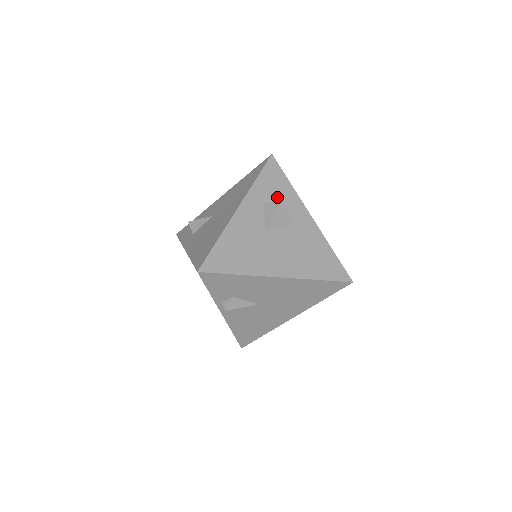
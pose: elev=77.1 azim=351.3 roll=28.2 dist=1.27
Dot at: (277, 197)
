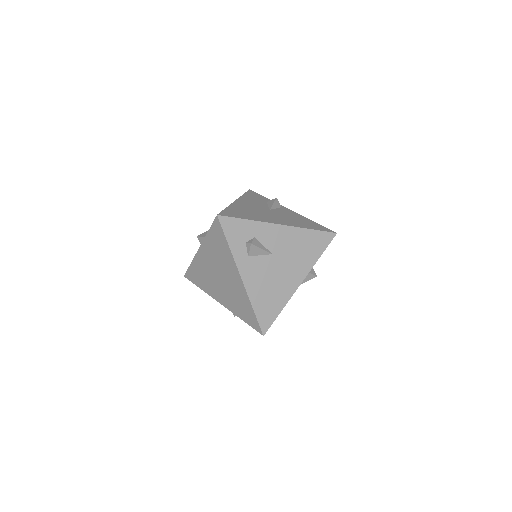
Dot at: occluded
